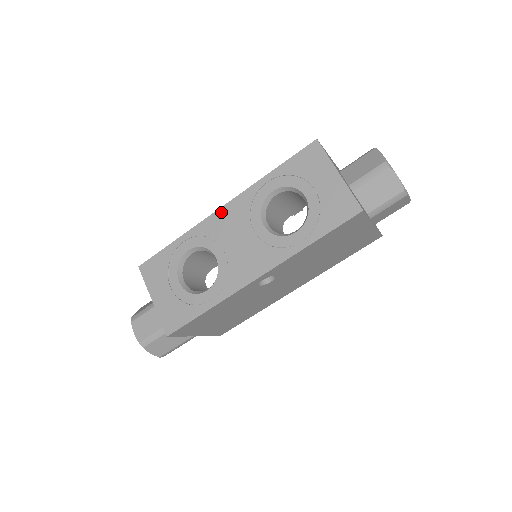
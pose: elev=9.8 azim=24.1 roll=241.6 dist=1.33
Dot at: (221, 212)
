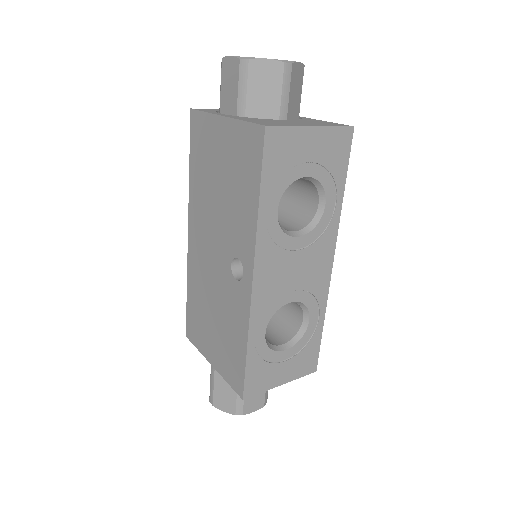
Dot at: (257, 282)
